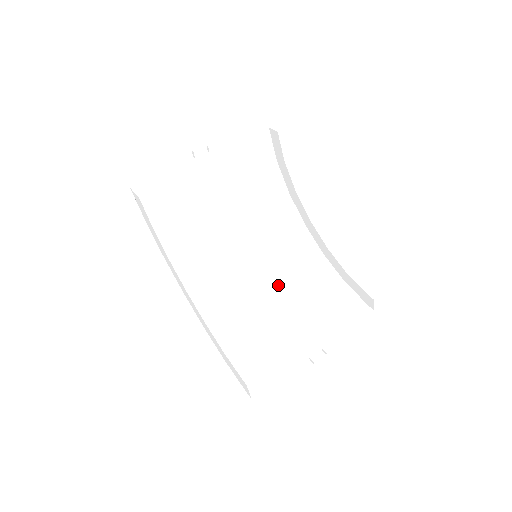
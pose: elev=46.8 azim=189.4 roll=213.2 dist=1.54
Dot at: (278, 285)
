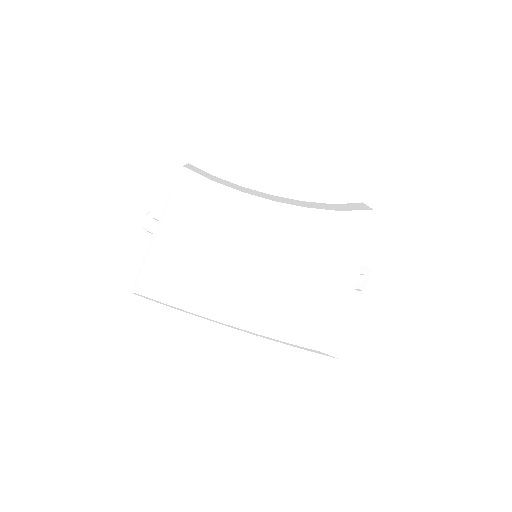
Dot at: (292, 260)
